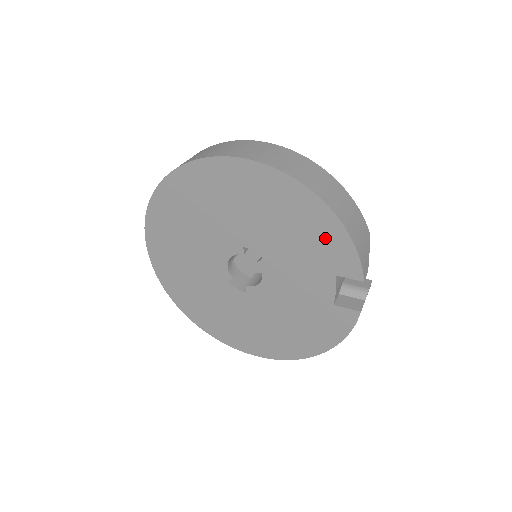
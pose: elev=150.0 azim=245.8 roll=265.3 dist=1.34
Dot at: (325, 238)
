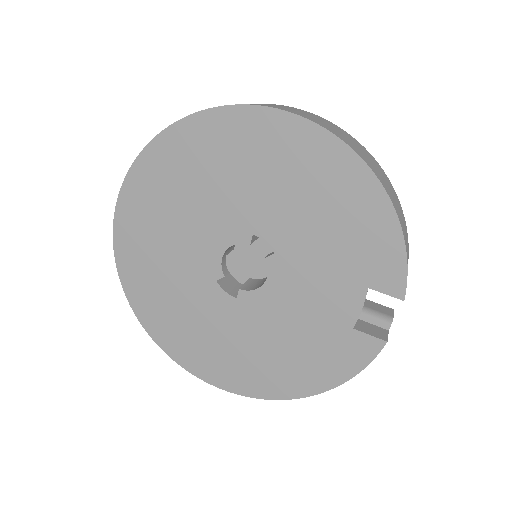
Dot at: (369, 235)
